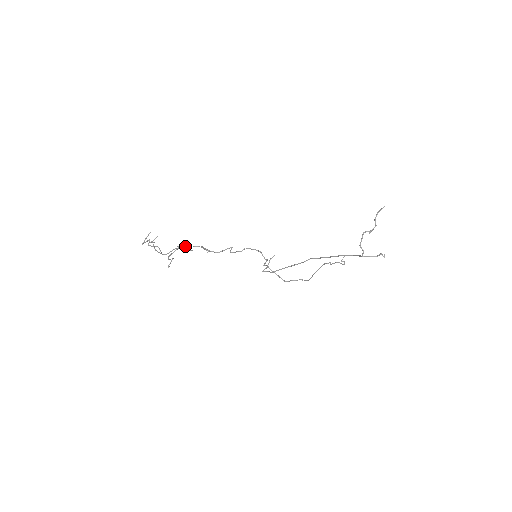
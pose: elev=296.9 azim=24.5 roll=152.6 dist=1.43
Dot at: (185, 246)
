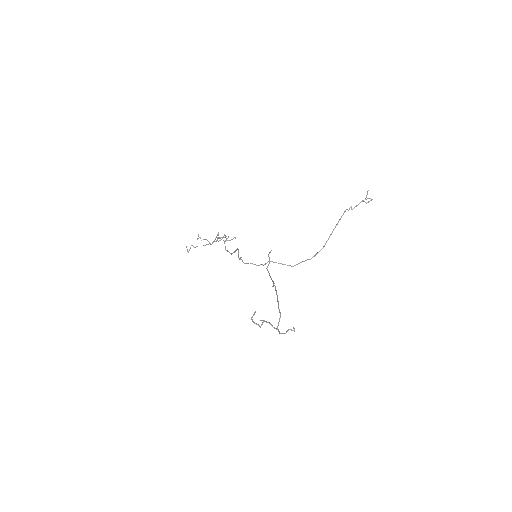
Dot at: (217, 239)
